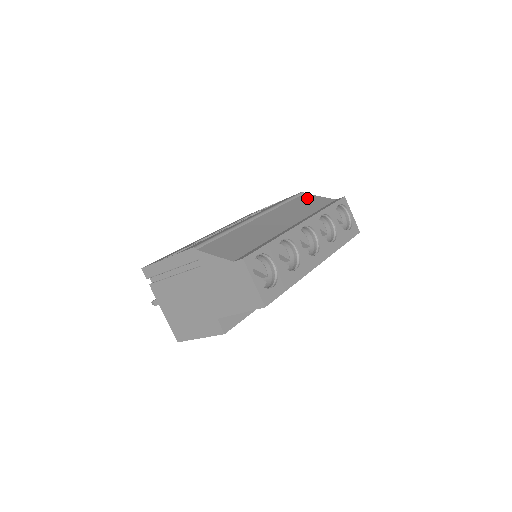
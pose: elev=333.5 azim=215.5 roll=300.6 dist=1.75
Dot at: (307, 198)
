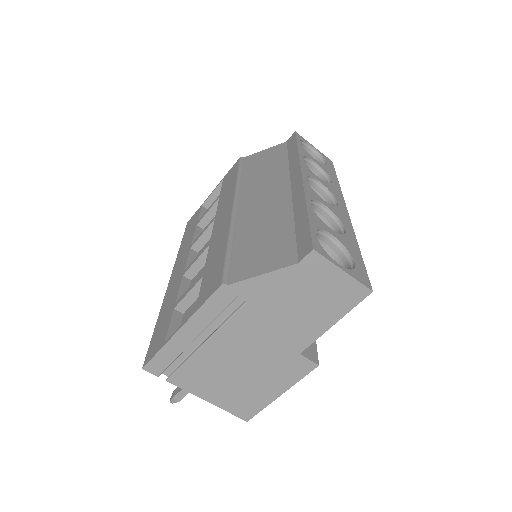
Dot at: (255, 159)
